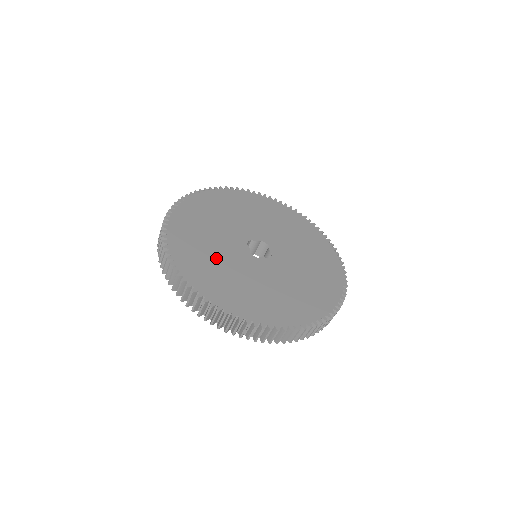
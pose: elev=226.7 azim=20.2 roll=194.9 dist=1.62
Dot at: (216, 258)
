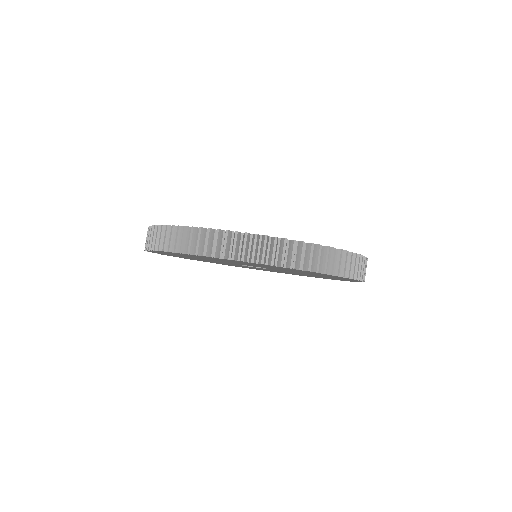
Dot at: occluded
